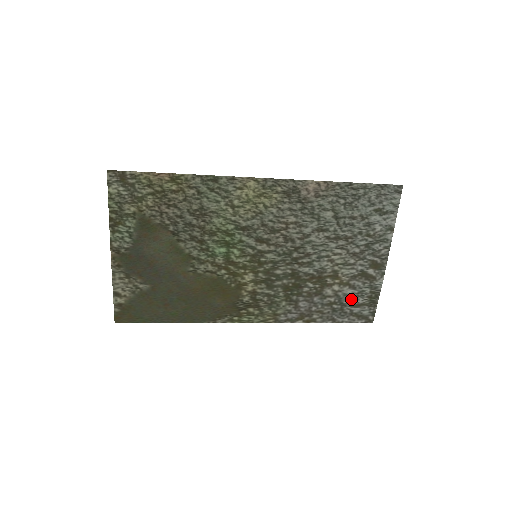
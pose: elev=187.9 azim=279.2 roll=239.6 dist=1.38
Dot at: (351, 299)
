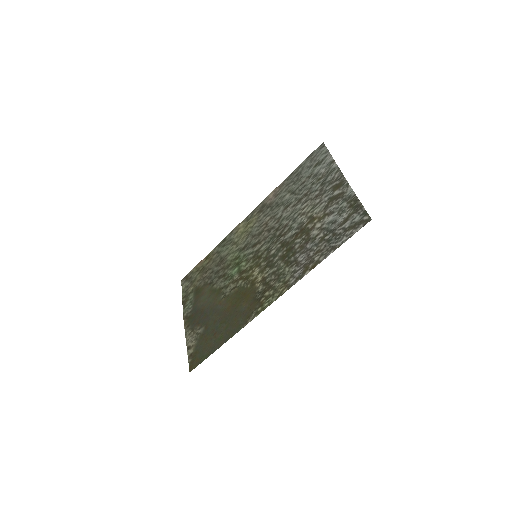
Dot at: (336, 221)
